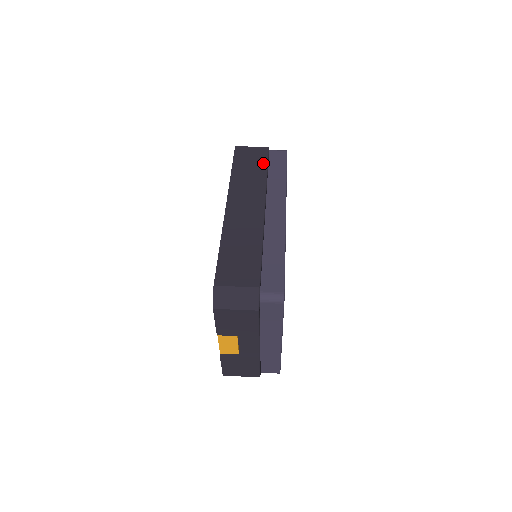
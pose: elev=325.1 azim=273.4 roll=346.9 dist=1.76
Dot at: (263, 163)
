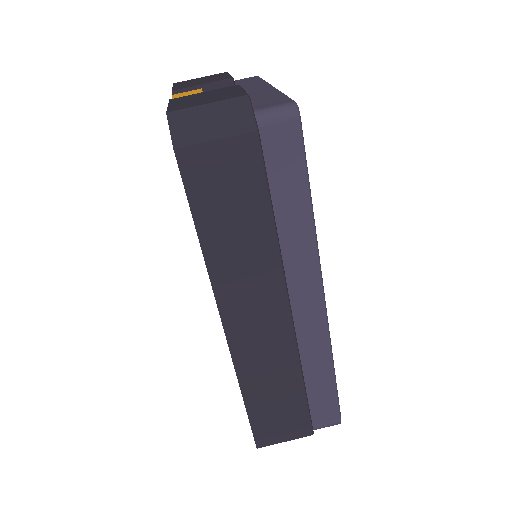
Dot at: (259, 198)
